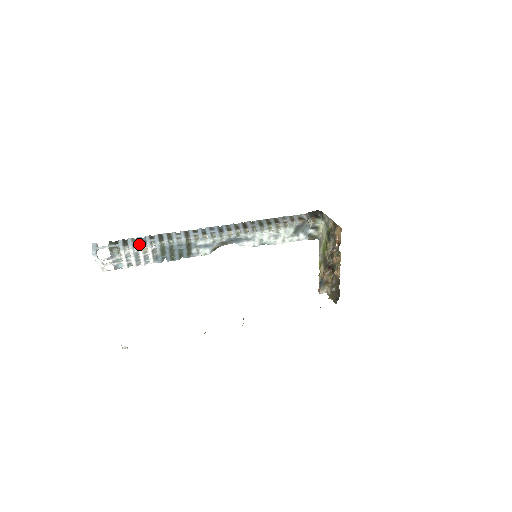
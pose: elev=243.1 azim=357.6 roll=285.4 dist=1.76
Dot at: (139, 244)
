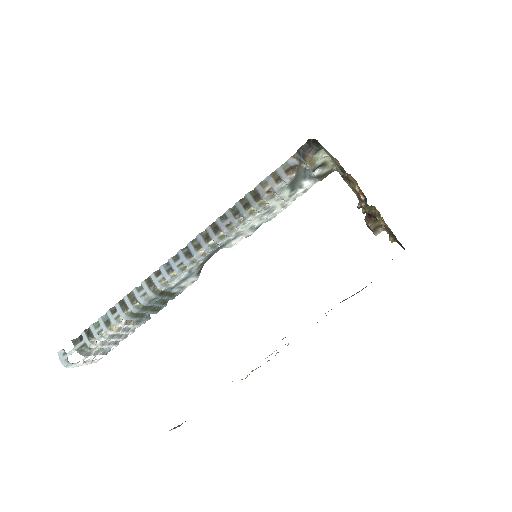
Dot at: (104, 328)
